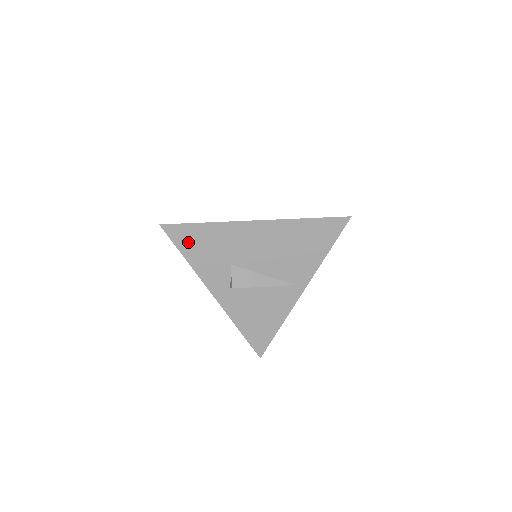
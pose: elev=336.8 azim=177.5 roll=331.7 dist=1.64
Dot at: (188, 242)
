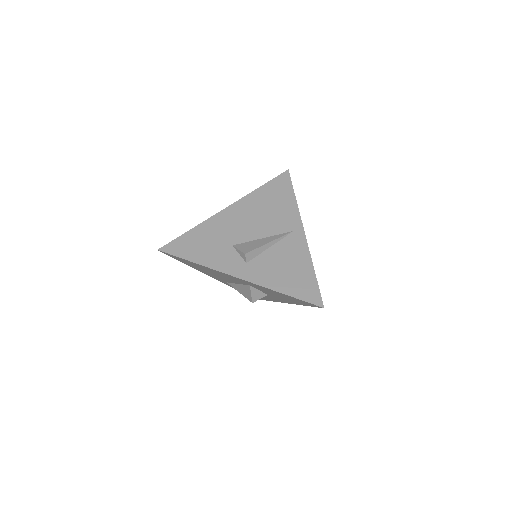
Dot at: (188, 249)
